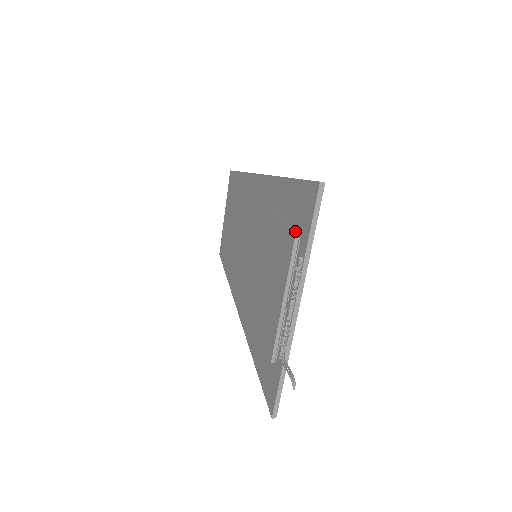
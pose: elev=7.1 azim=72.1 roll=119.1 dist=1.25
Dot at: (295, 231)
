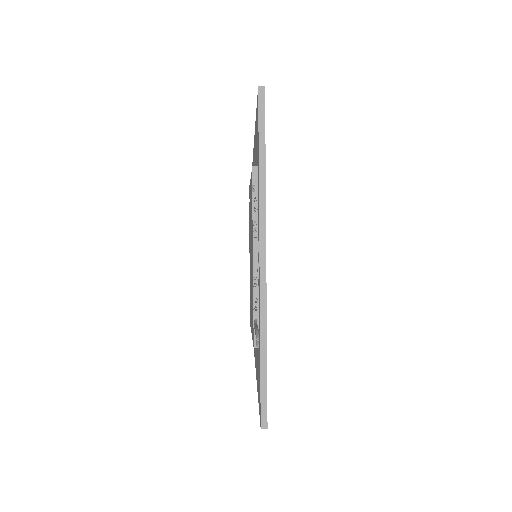
Dot at: occluded
